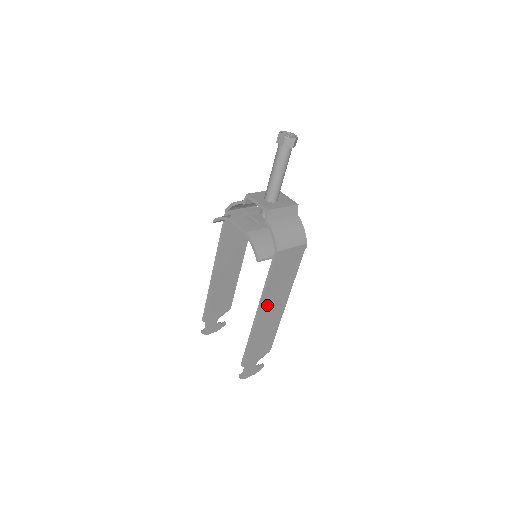
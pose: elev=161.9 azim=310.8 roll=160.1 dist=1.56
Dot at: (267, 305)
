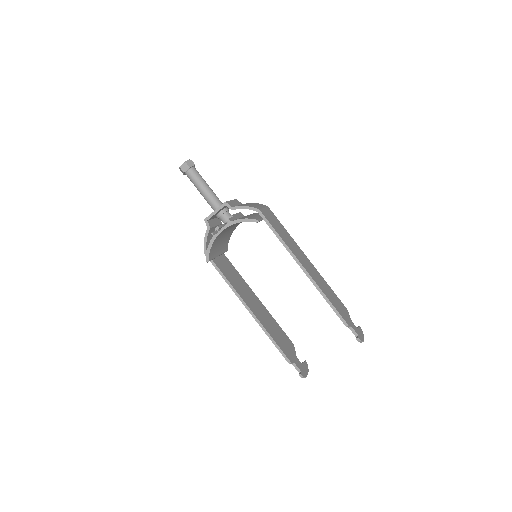
Dot at: (300, 259)
